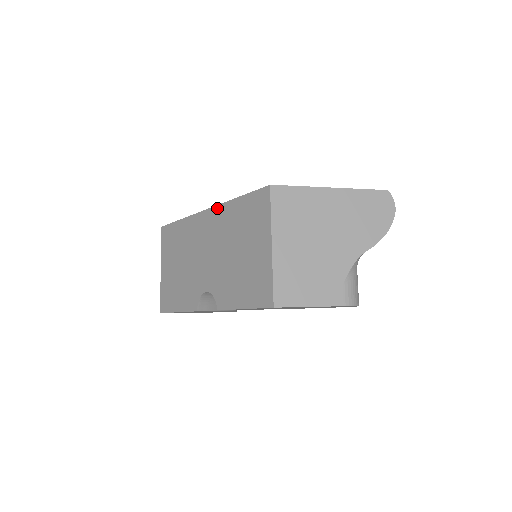
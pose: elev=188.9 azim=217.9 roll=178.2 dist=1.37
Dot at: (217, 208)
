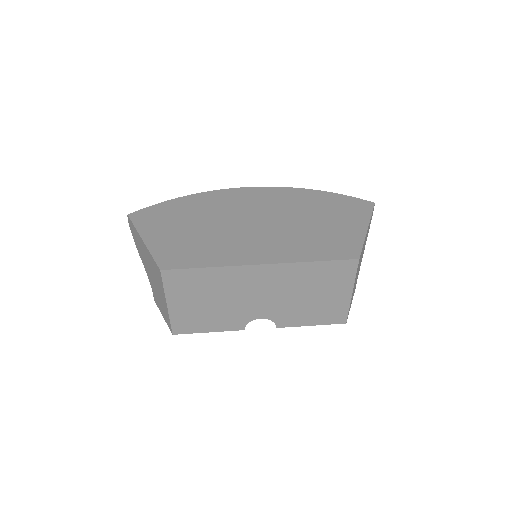
Dot at: (282, 266)
